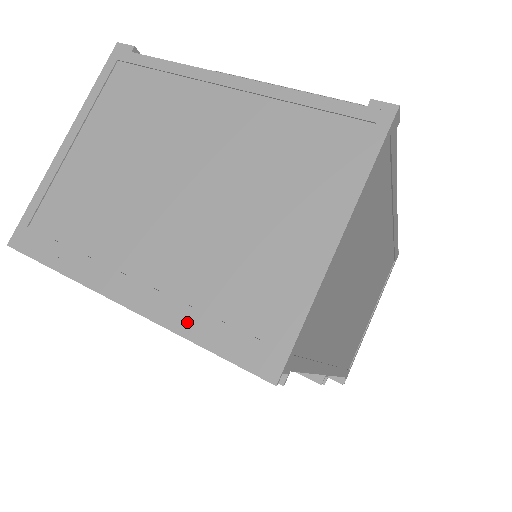
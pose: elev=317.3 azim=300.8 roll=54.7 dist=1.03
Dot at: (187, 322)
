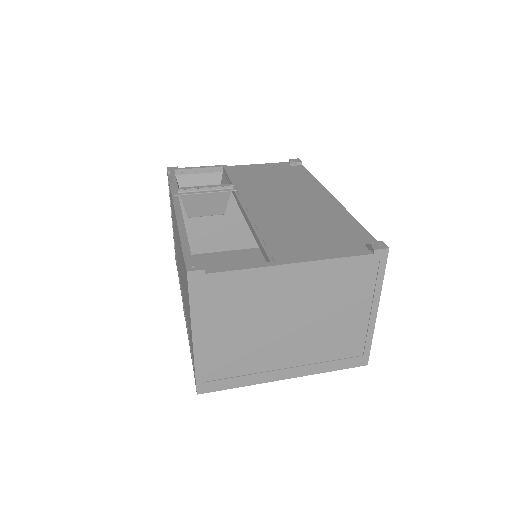
Dot at: (322, 368)
